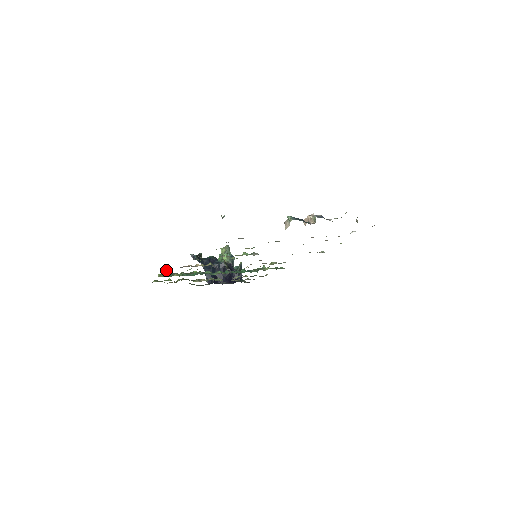
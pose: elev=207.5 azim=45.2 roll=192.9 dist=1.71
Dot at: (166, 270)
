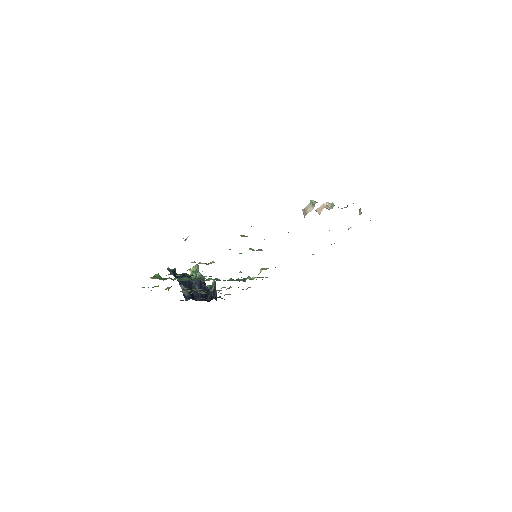
Dot at: (158, 273)
